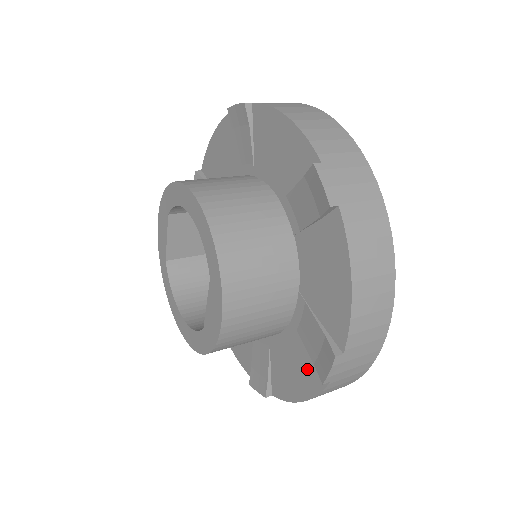
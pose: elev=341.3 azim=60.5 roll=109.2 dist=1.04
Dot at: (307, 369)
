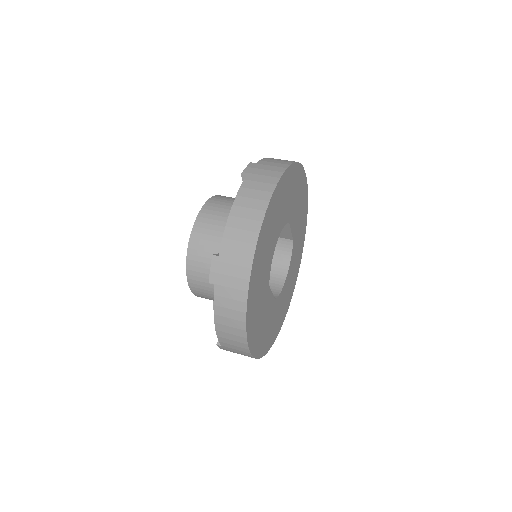
Dot at: occluded
